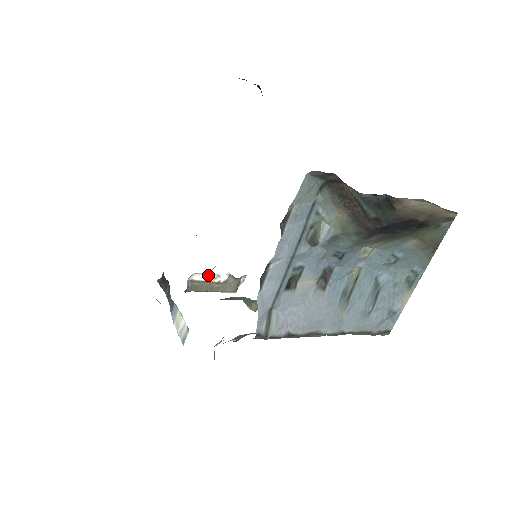
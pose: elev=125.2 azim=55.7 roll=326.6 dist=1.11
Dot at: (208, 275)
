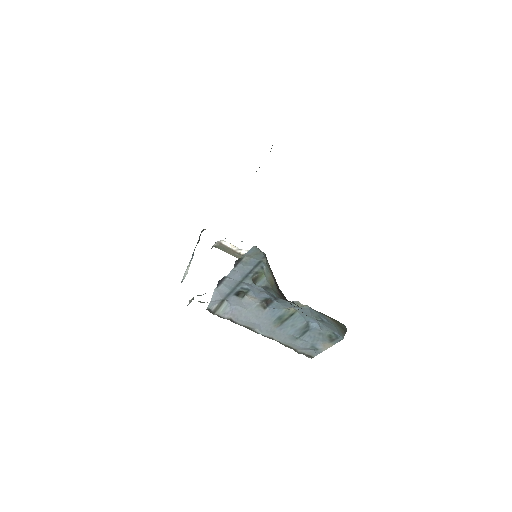
Dot at: (233, 245)
